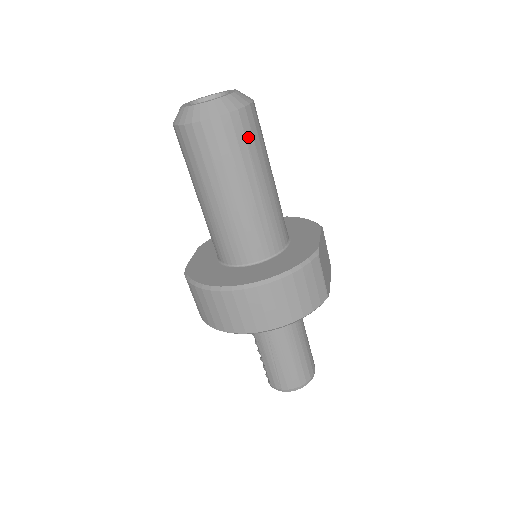
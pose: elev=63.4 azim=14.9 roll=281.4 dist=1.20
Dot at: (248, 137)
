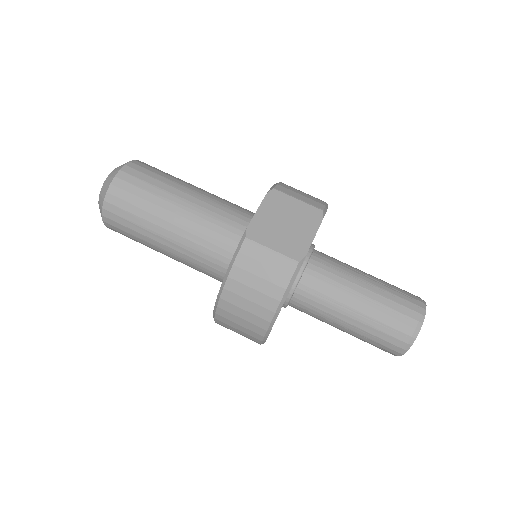
Dot at: (131, 200)
